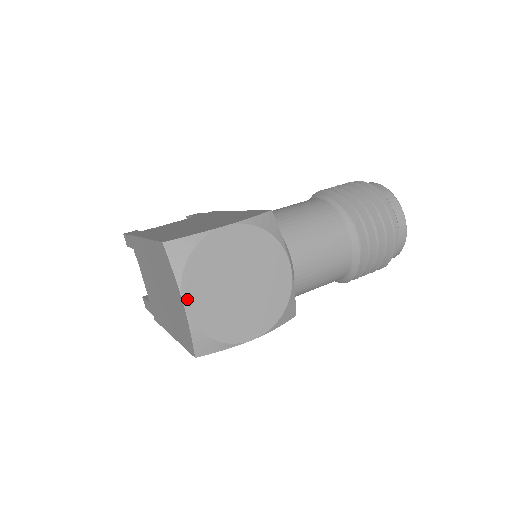
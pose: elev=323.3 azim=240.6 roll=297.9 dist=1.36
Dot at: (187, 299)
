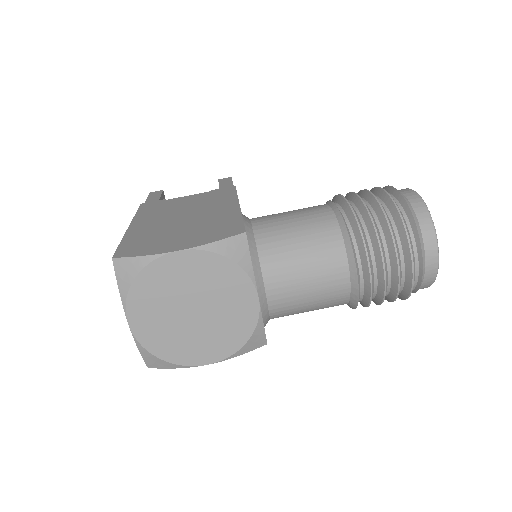
Dot at: (132, 319)
